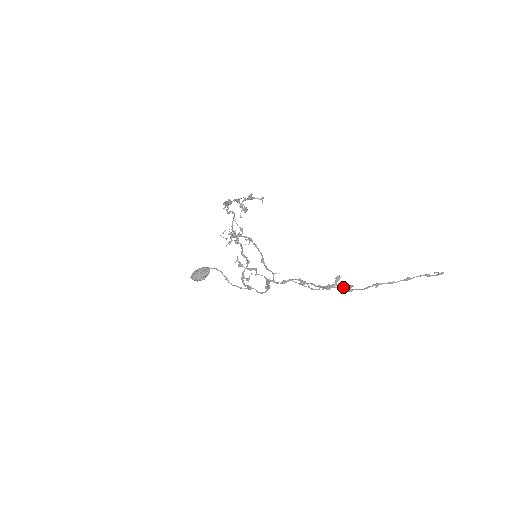
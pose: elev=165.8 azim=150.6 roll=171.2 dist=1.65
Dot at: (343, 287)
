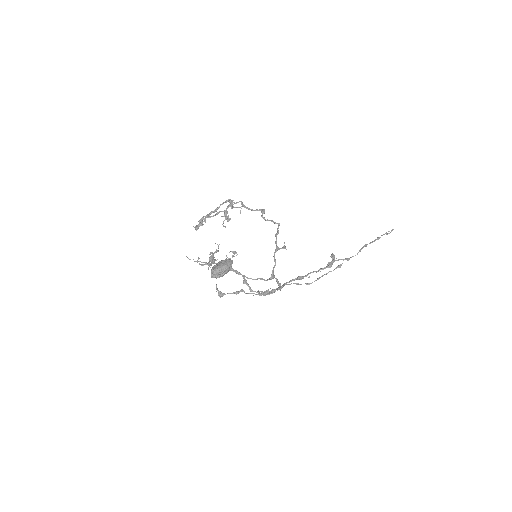
Dot at: occluded
